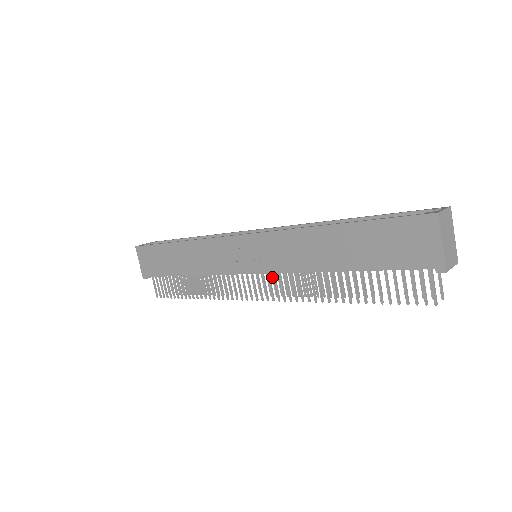
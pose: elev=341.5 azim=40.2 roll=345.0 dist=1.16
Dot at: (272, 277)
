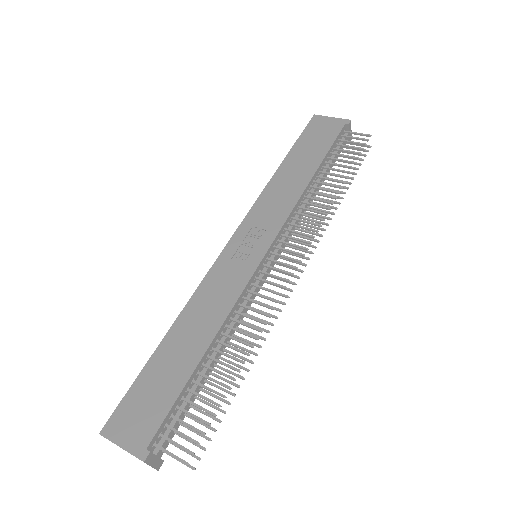
Dot at: (285, 259)
